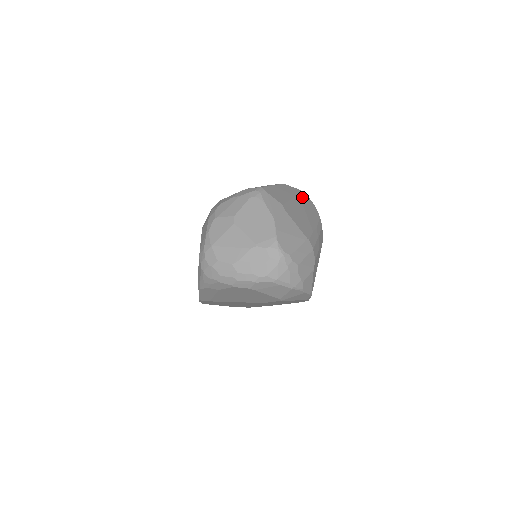
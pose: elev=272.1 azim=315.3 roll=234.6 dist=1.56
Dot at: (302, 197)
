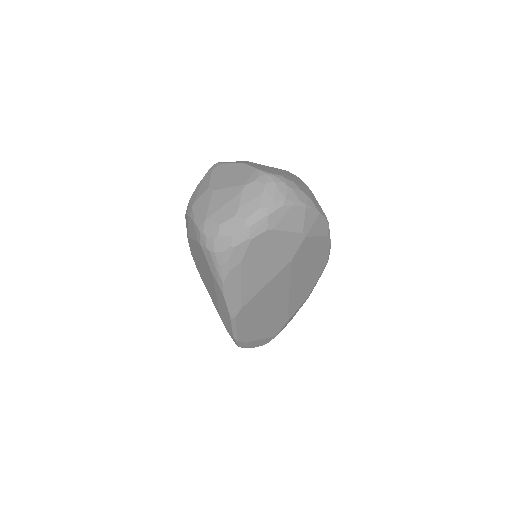
Dot at: occluded
